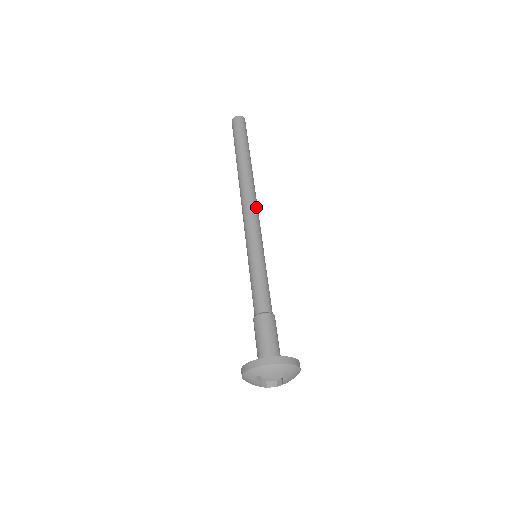
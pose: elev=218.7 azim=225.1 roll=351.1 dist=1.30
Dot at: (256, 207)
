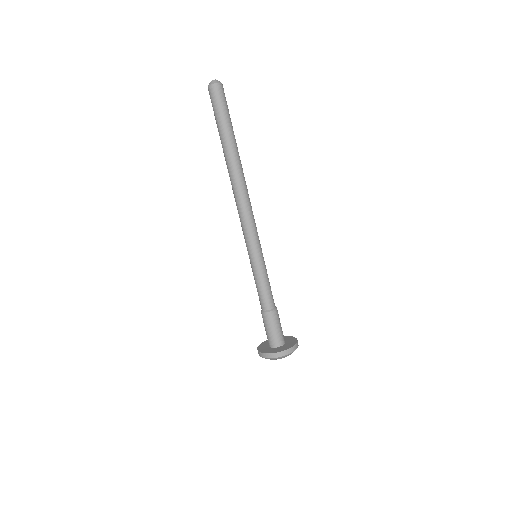
Dot at: (251, 207)
